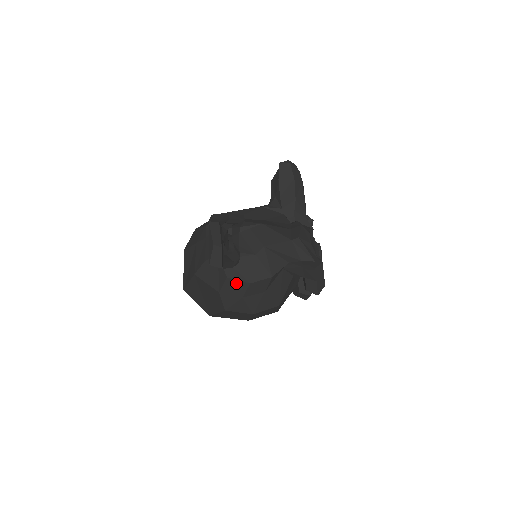
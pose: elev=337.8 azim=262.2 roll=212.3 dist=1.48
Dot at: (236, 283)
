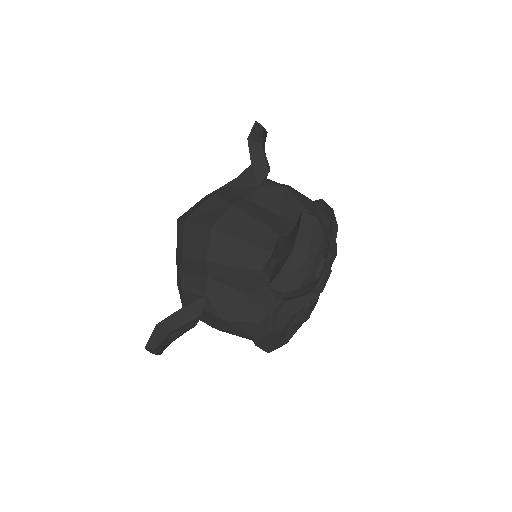
Dot at: occluded
